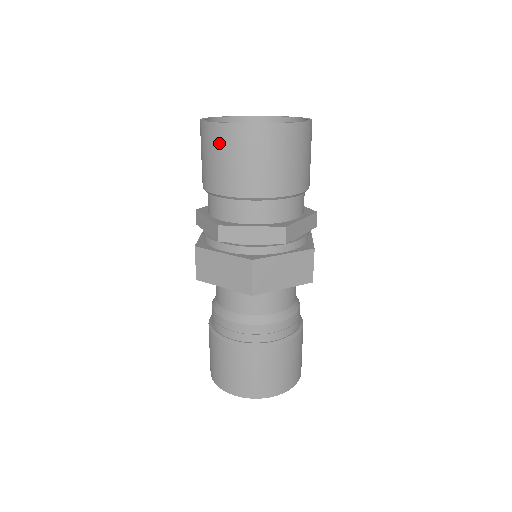
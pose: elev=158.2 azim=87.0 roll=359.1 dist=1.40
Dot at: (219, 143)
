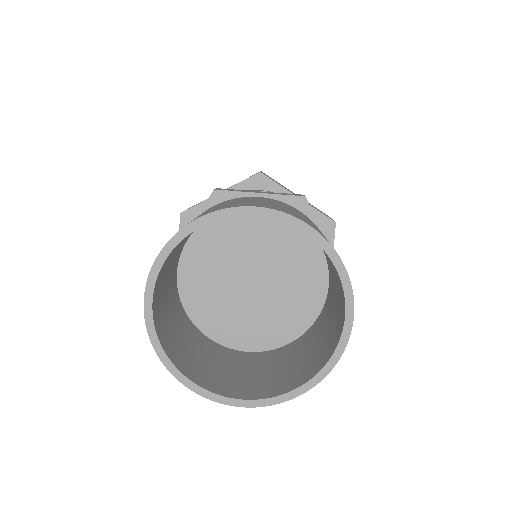
Dot at: occluded
